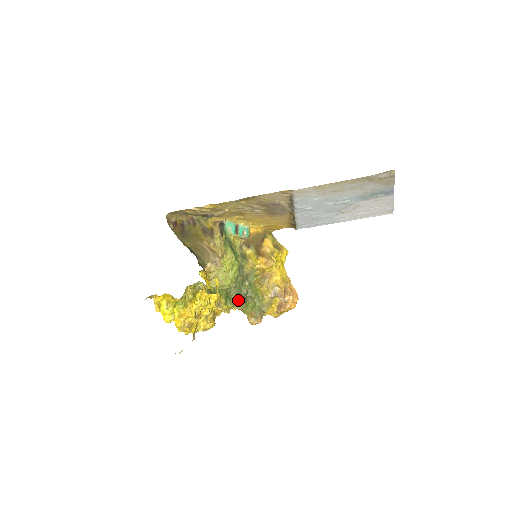
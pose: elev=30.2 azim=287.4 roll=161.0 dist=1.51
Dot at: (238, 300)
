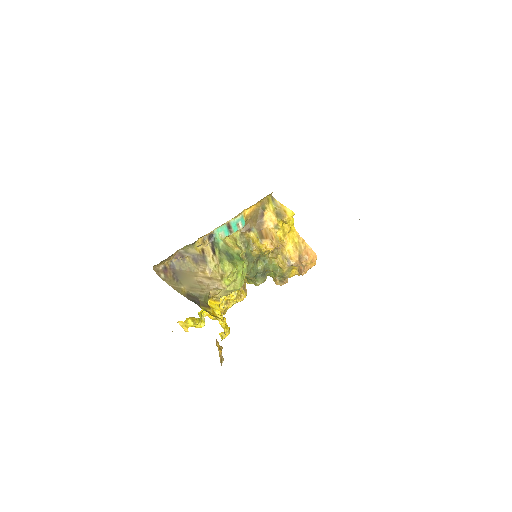
Dot at: (258, 279)
